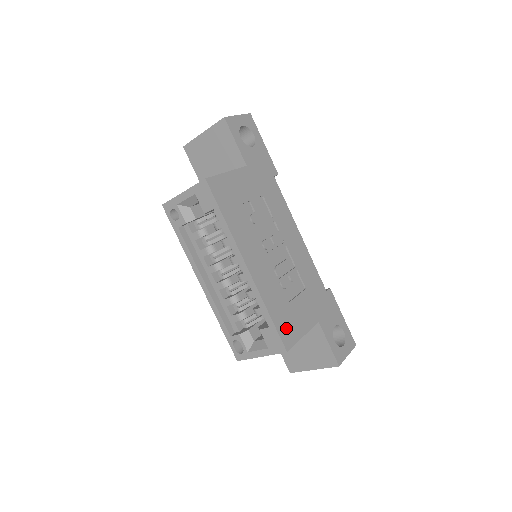
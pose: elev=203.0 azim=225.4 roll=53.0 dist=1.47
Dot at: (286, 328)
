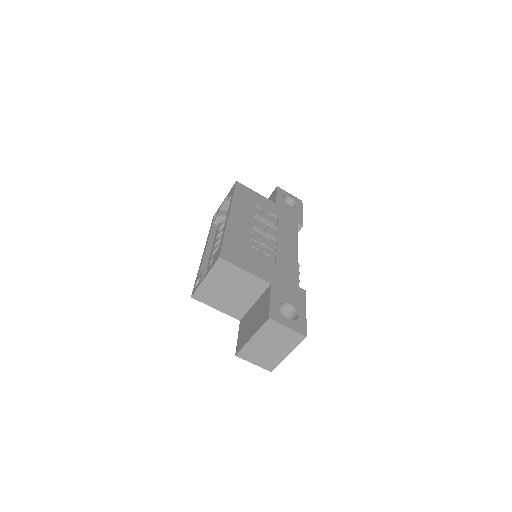
Dot at: (232, 253)
